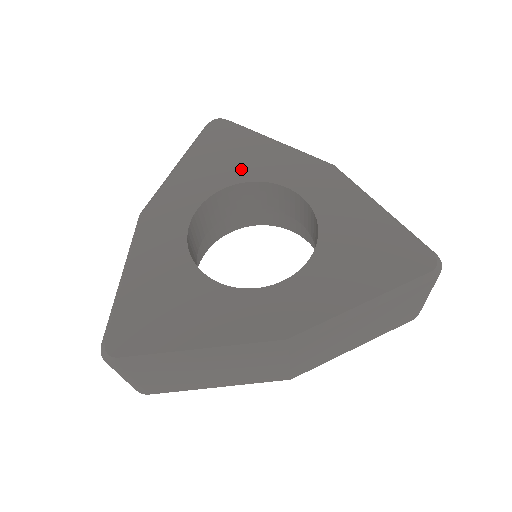
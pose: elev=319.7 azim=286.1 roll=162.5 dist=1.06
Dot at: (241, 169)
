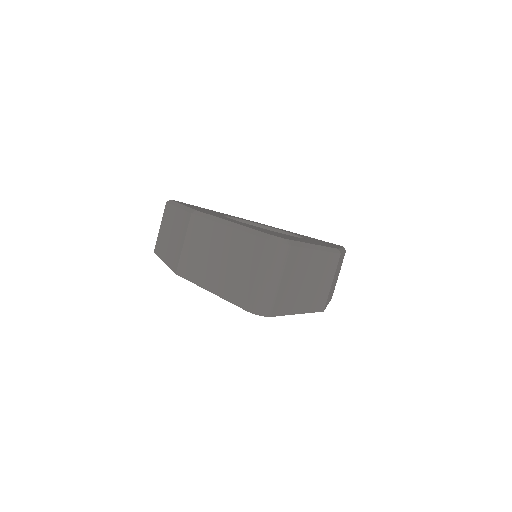
Dot at: occluded
